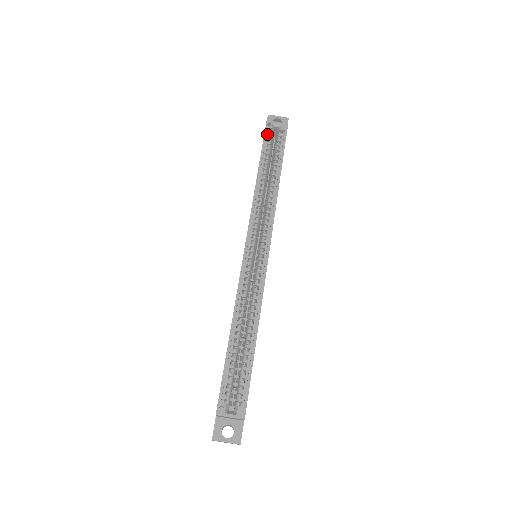
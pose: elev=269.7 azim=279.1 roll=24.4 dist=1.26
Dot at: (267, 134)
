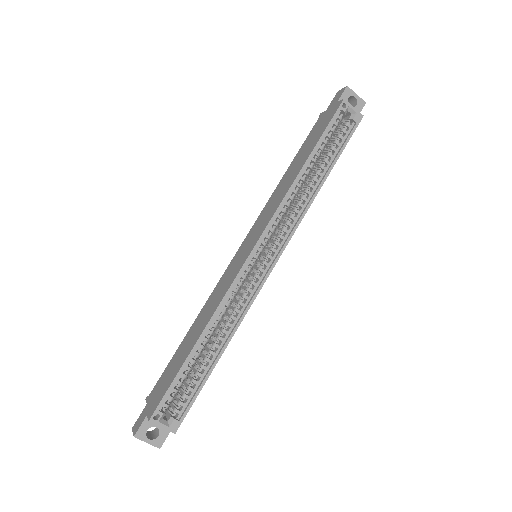
Dot at: (336, 116)
